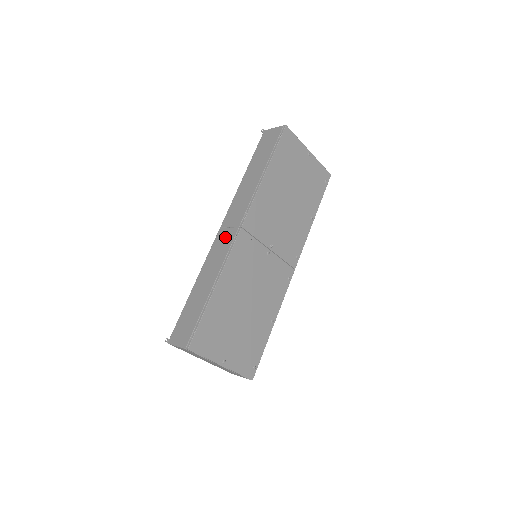
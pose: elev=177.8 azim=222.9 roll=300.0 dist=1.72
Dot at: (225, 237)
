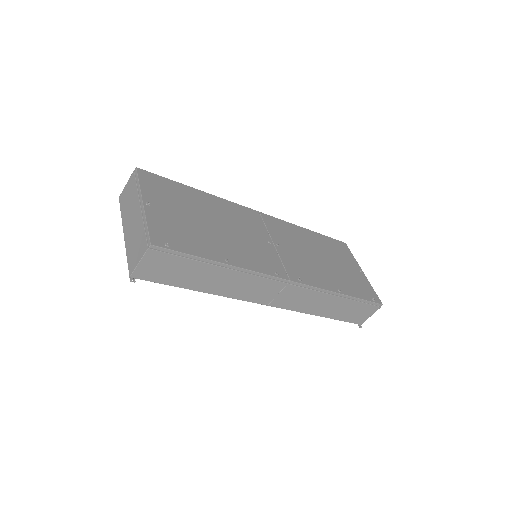
Dot at: occluded
